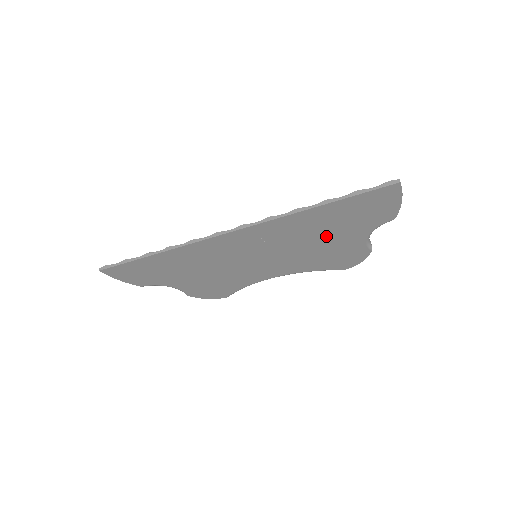
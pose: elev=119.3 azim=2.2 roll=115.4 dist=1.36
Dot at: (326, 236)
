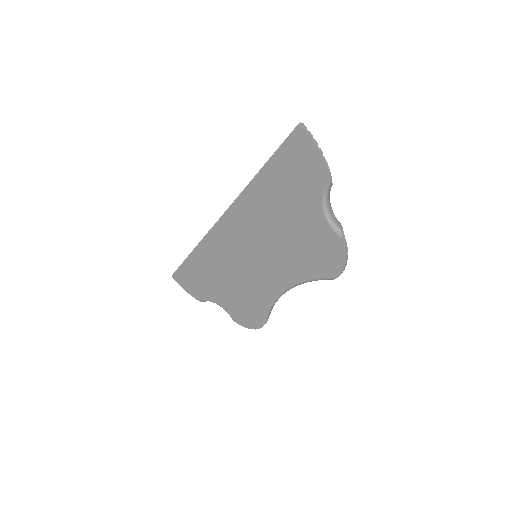
Dot at: (288, 216)
